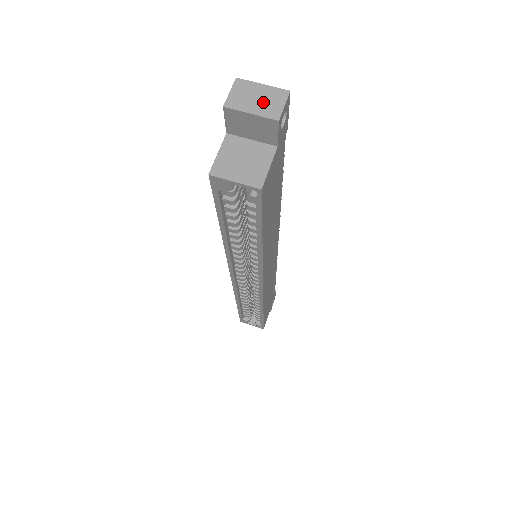
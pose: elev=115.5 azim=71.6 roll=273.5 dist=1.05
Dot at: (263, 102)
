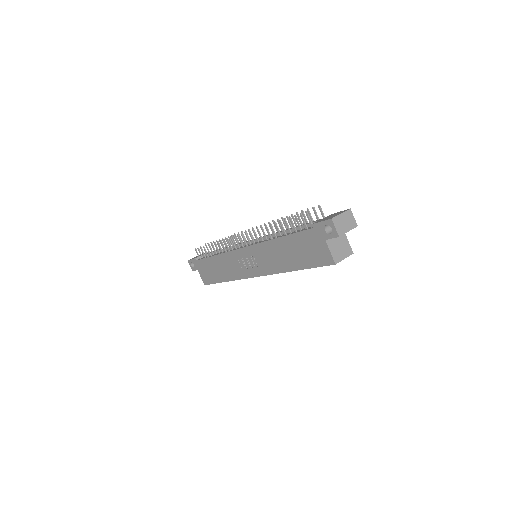
Dot at: (348, 222)
